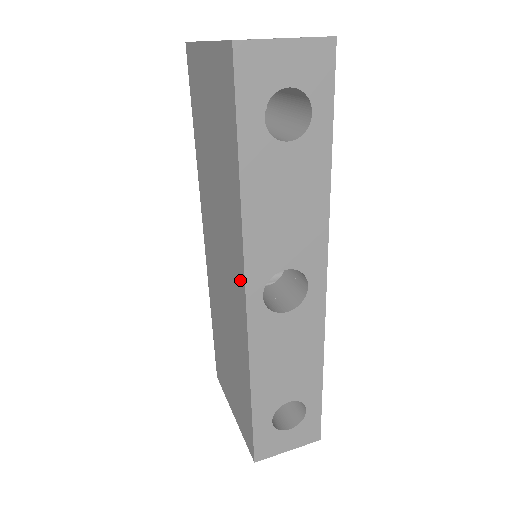
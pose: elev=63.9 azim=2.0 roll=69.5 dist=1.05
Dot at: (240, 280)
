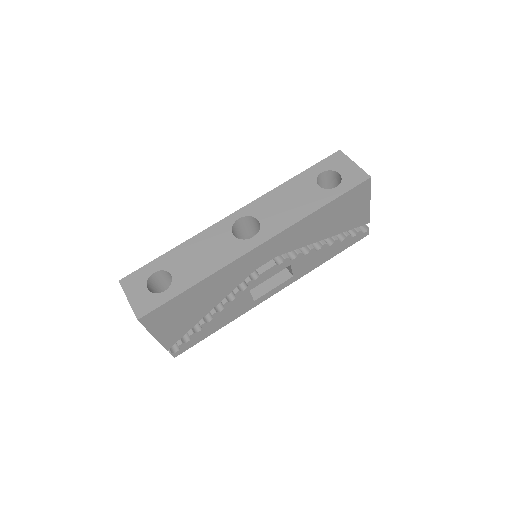
Dot at: occluded
